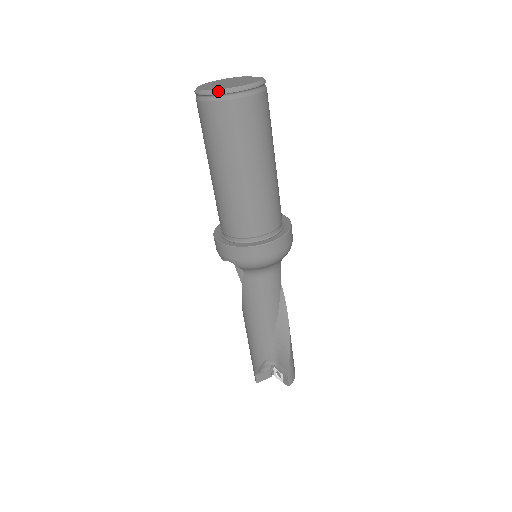
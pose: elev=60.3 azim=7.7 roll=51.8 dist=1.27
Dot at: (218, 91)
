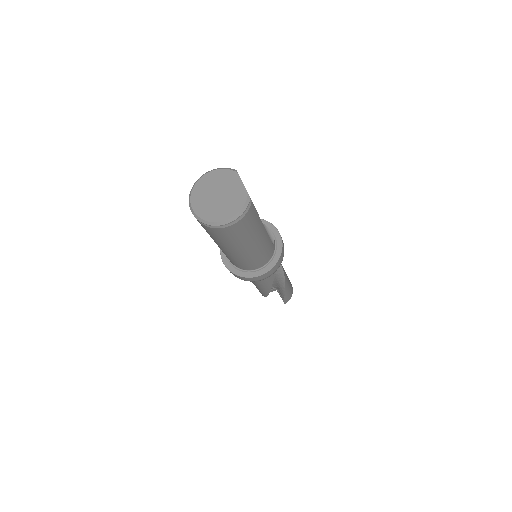
Dot at: (203, 221)
